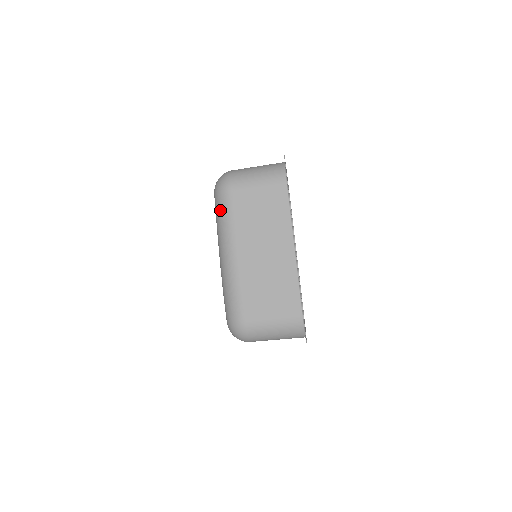
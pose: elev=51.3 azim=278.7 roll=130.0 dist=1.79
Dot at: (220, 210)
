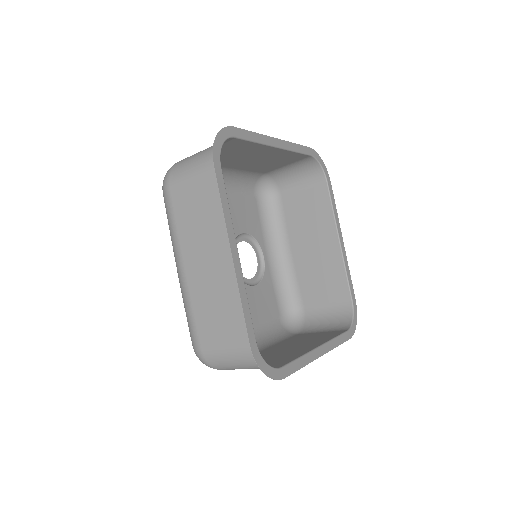
Dot at: occluded
